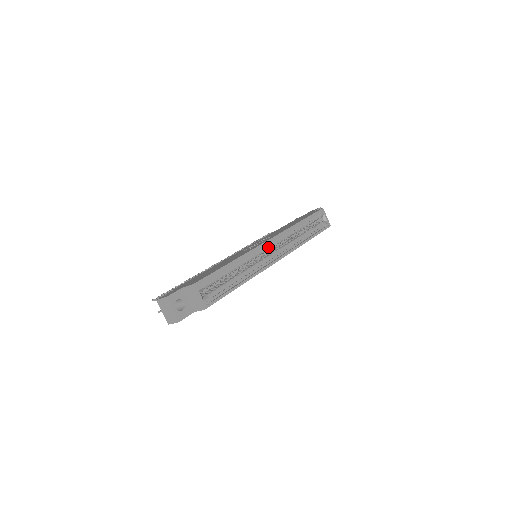
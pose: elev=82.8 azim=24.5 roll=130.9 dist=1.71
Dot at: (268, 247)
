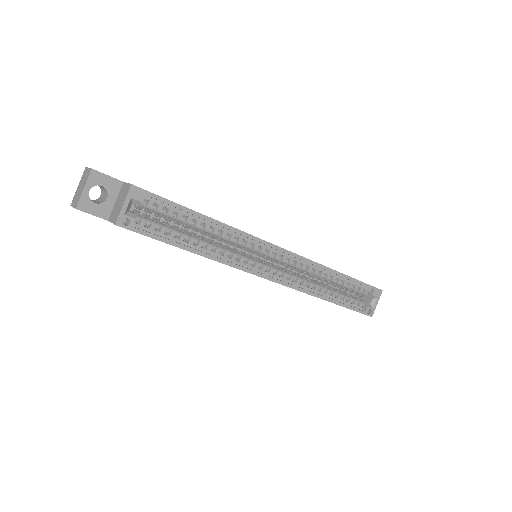
Dot at: (274, 255)
